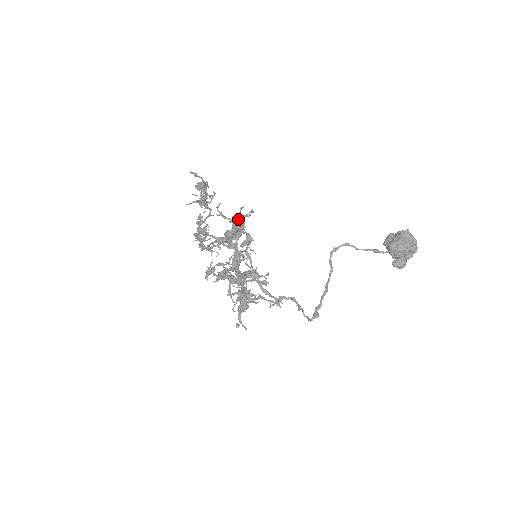
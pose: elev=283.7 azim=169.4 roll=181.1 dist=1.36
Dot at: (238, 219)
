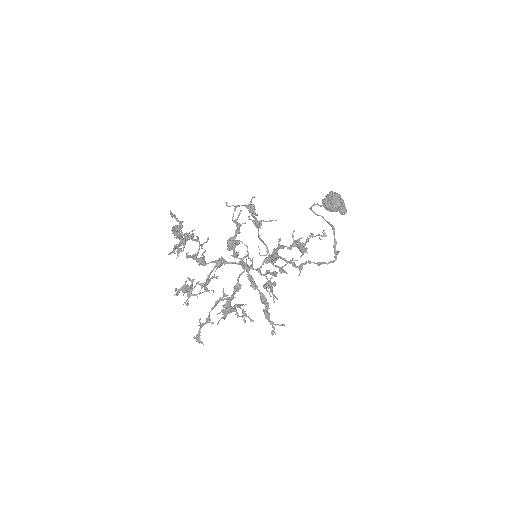
Dot at: occluded
